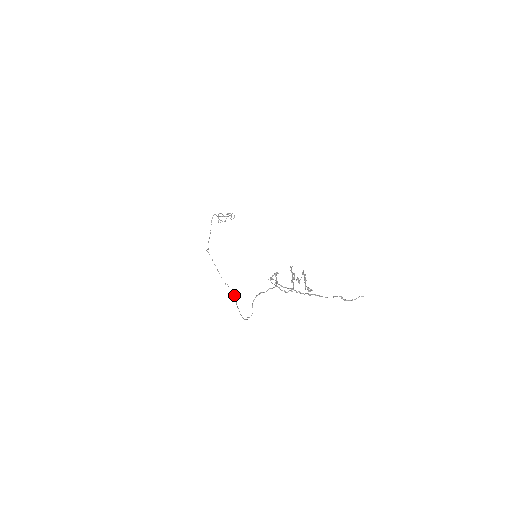
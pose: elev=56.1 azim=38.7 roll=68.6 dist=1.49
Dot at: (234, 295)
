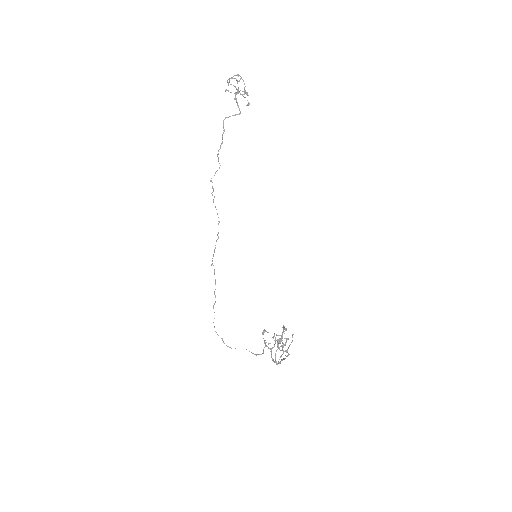
Dot at: occluded
